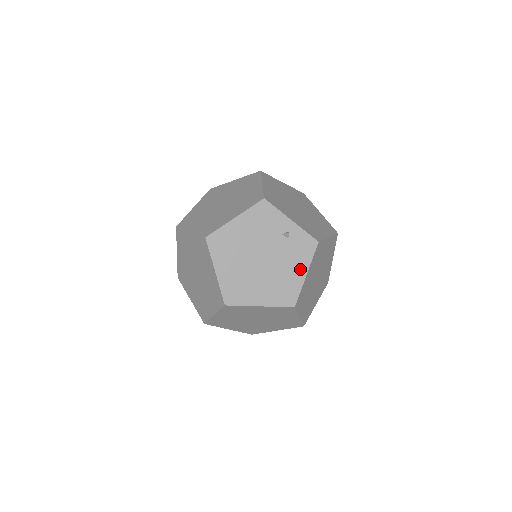
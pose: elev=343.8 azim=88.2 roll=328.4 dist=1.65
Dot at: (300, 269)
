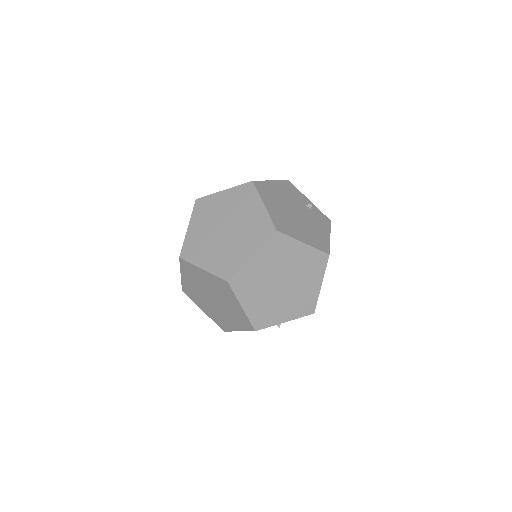
Dot at: (325, 231)
